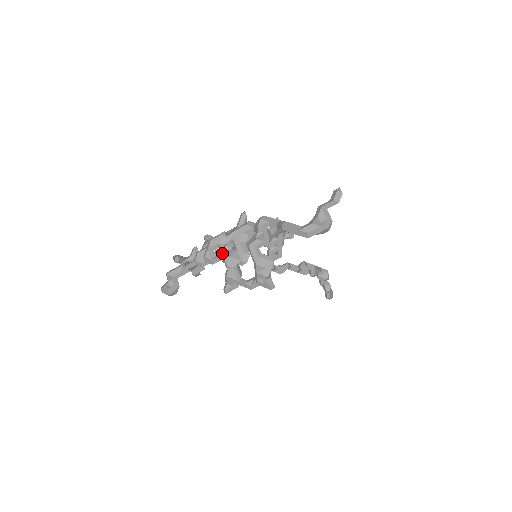
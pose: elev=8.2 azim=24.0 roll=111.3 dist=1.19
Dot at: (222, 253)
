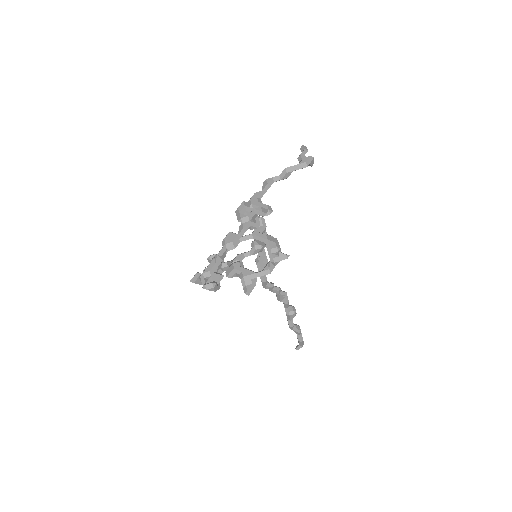
Dot at: occluded
